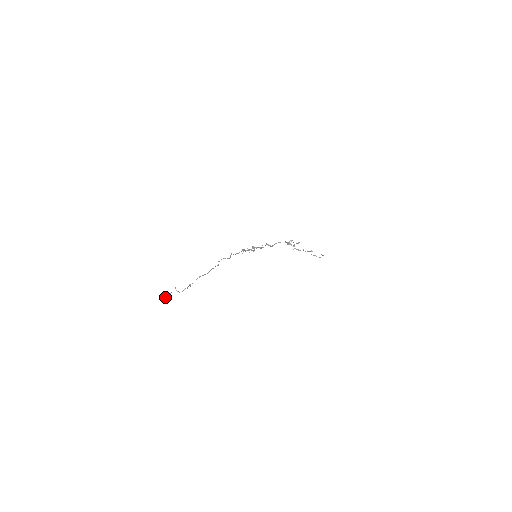
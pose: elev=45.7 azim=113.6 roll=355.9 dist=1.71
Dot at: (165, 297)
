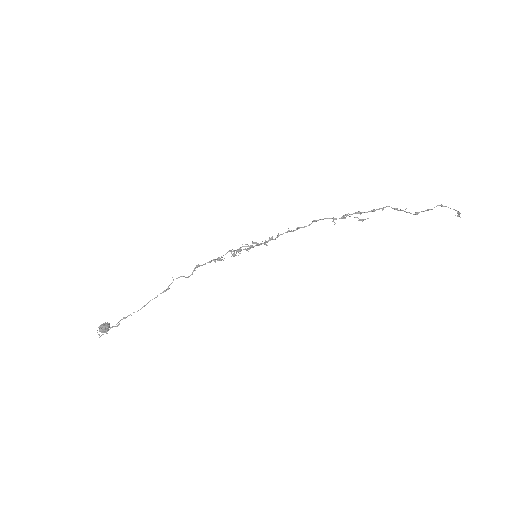
Dot at: (99, 330)
